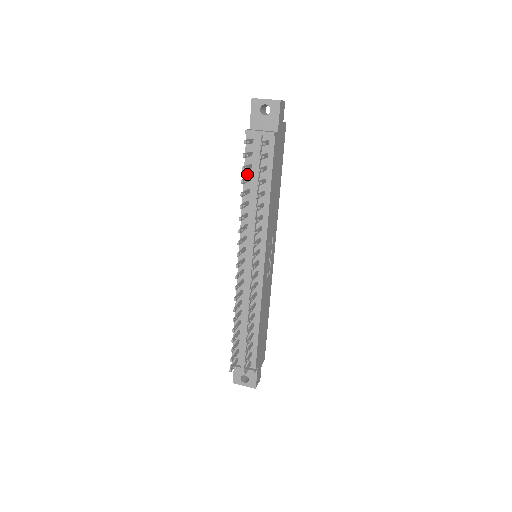
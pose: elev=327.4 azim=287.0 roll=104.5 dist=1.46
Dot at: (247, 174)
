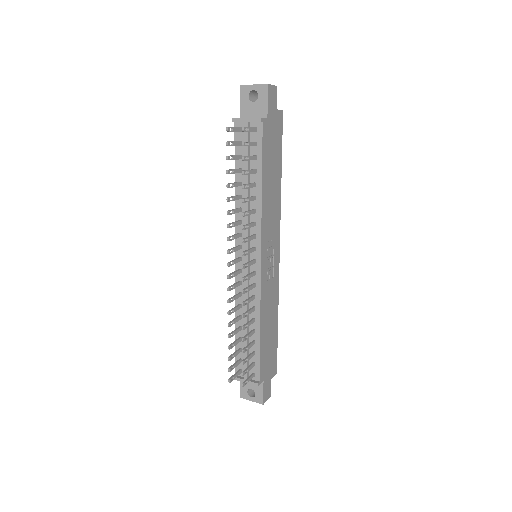
Dot at: (238, 166)
